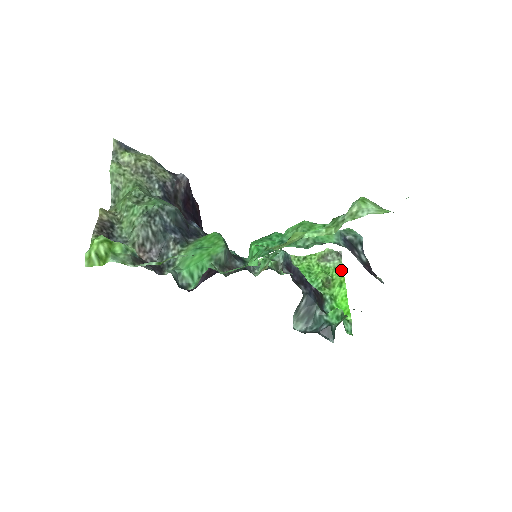
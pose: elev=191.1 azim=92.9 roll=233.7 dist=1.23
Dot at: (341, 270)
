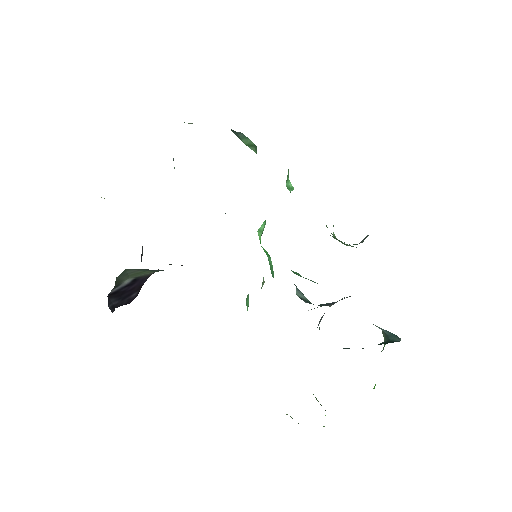
Dot at: occluded
